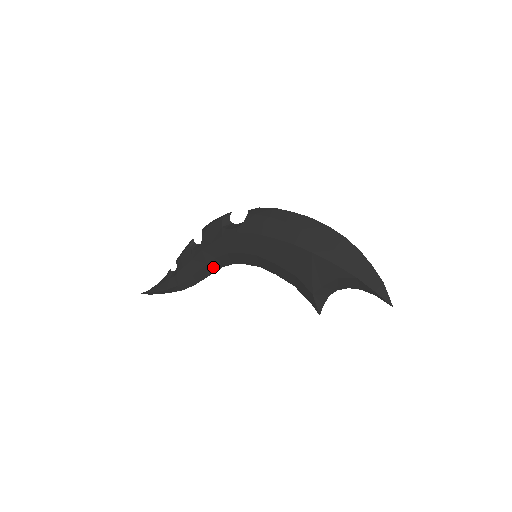
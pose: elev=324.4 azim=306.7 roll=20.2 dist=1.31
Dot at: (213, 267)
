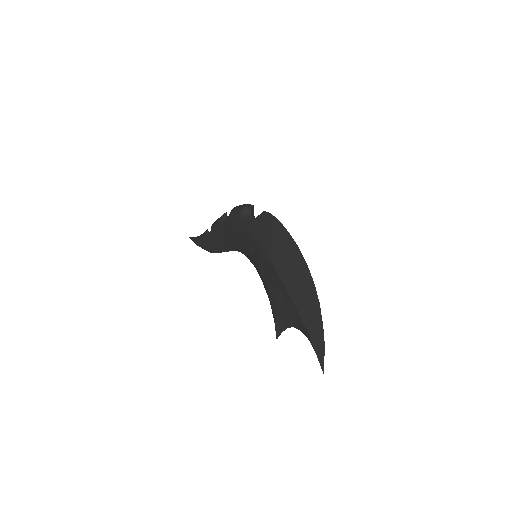
Dot at: (229, 246)
